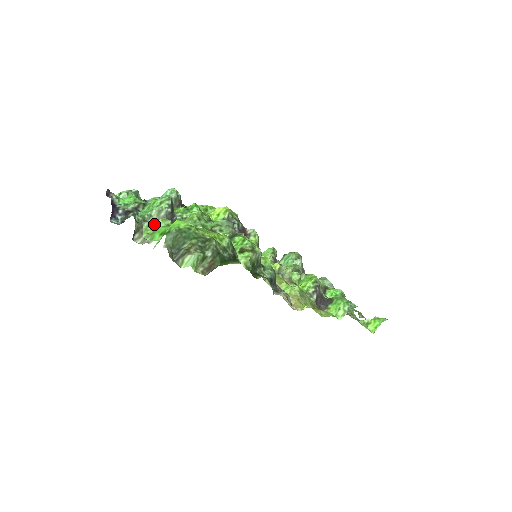
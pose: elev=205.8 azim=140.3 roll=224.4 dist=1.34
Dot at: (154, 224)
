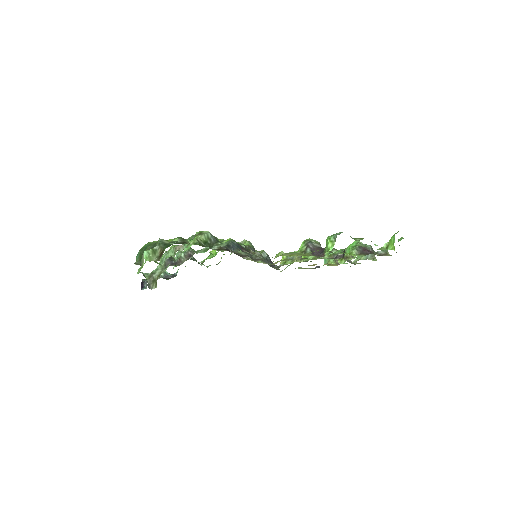
Dot at: occluded
